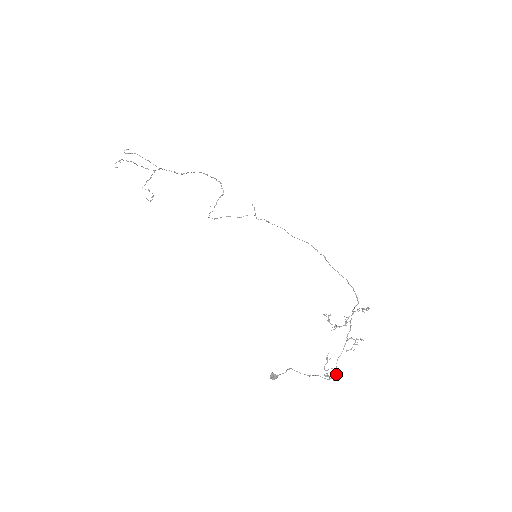
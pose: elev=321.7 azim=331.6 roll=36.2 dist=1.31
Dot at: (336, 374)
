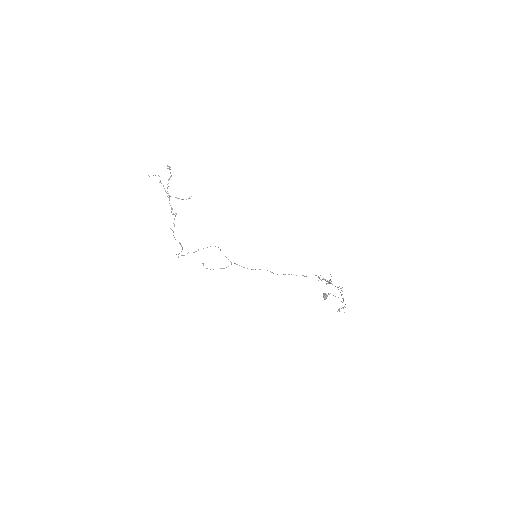
Dot at: occluded
